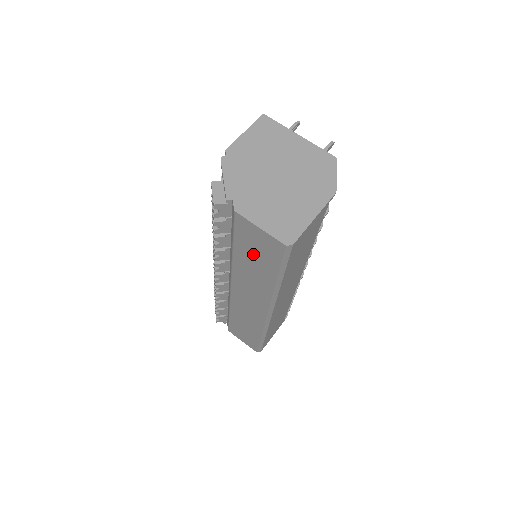
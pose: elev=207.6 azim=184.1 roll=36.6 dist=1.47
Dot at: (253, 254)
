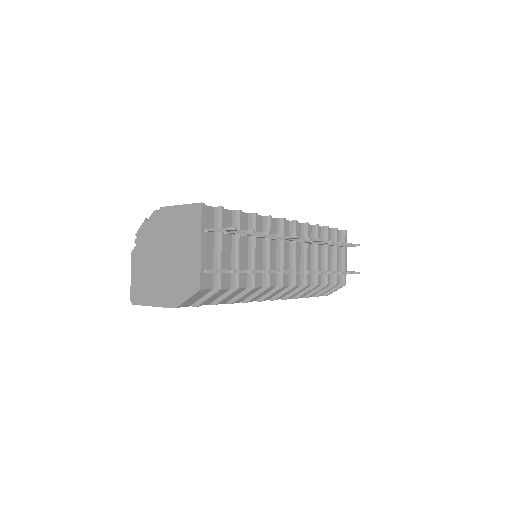
Dot at: occluded
